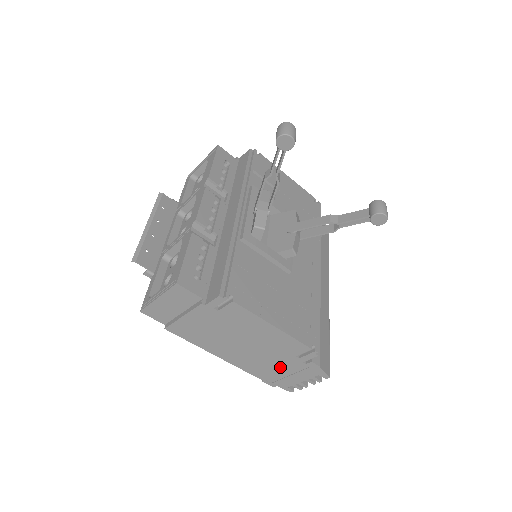
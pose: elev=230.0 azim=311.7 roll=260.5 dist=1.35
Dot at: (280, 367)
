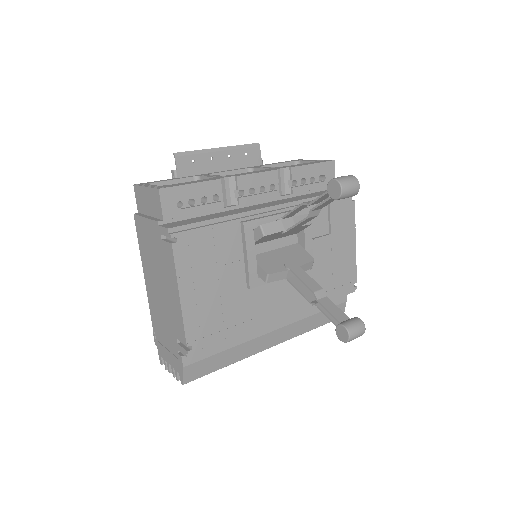
Dot at: (166, 334)
